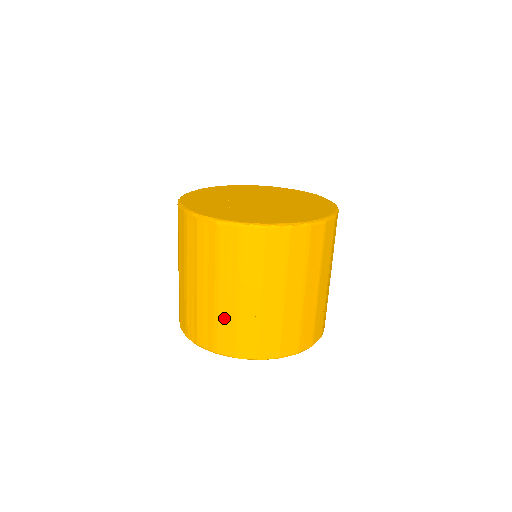
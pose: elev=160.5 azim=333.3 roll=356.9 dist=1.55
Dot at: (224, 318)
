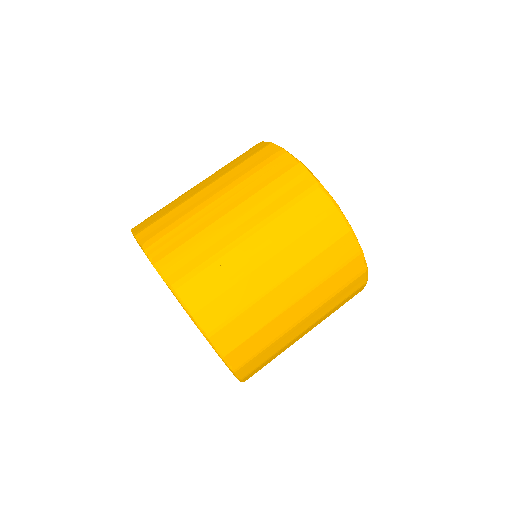
Dot at: (227, 264)
